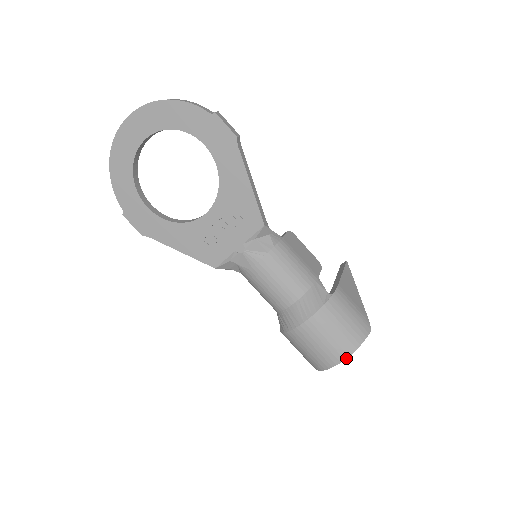
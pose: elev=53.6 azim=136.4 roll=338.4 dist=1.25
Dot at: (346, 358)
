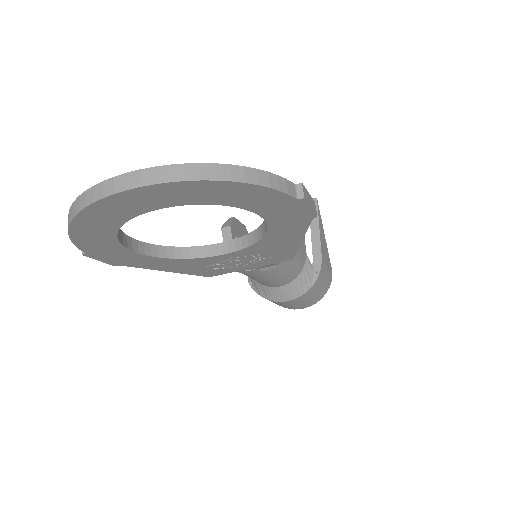
Dot at: occluded
